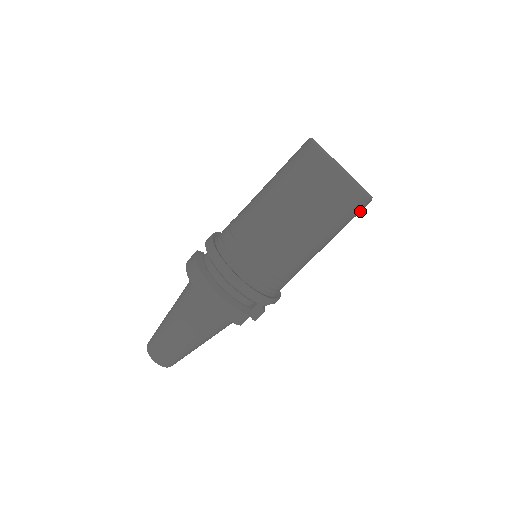
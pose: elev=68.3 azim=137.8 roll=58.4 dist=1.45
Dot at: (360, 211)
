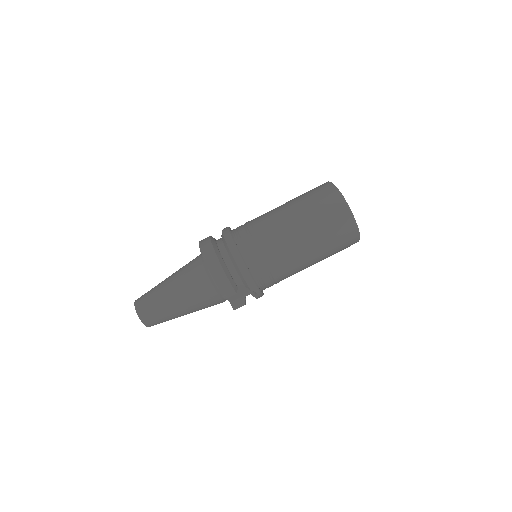
Dot at: (348, 244)
